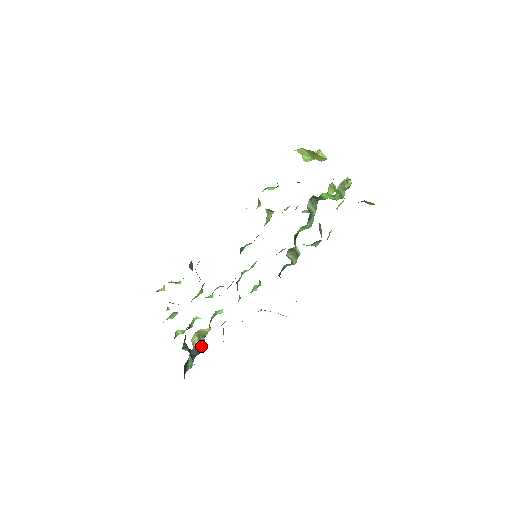
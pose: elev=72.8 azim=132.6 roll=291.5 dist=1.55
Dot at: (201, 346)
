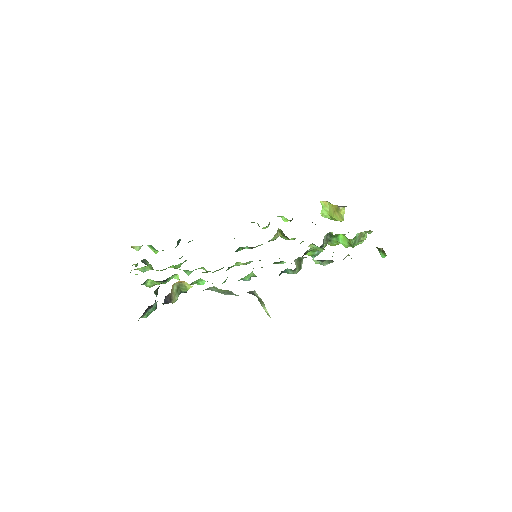
Dot at: (176, 297)
